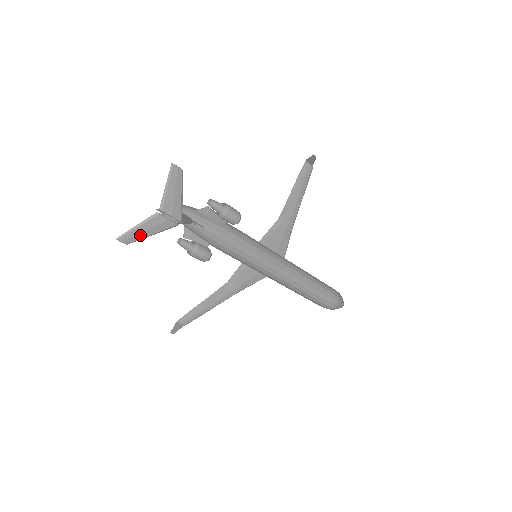
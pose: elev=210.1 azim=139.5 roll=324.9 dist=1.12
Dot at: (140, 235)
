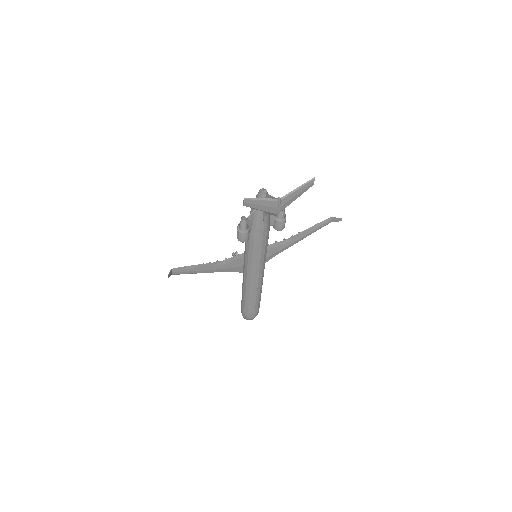
Dot at: (256, 205)
